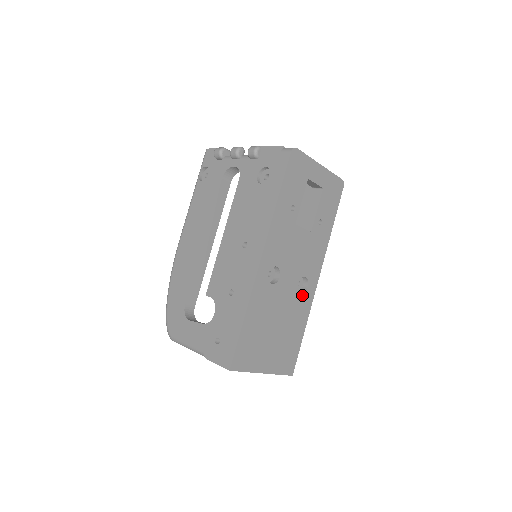
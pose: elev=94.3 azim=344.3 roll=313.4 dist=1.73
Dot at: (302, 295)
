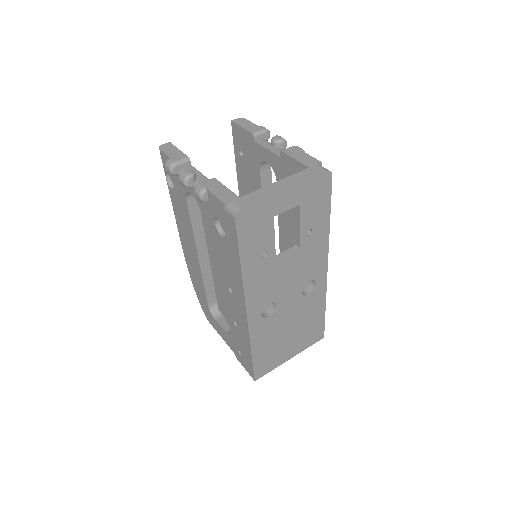
Dot at: (311, 293)
